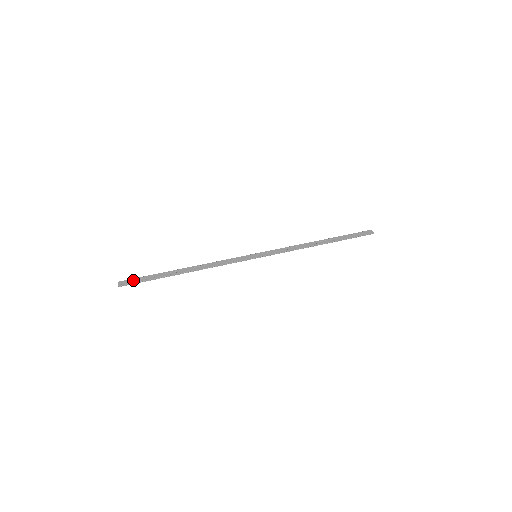
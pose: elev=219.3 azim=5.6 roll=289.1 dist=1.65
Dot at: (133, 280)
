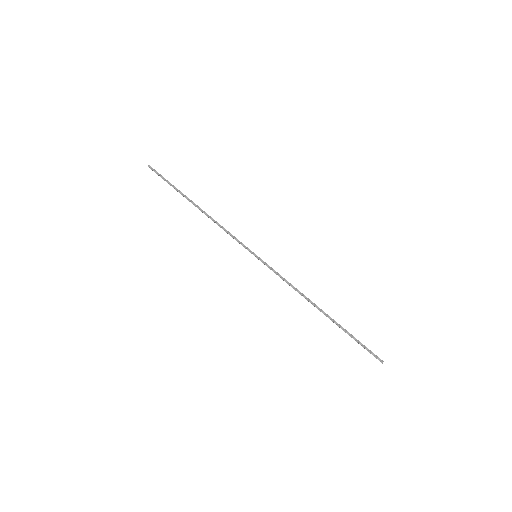
Dot at: occluded
